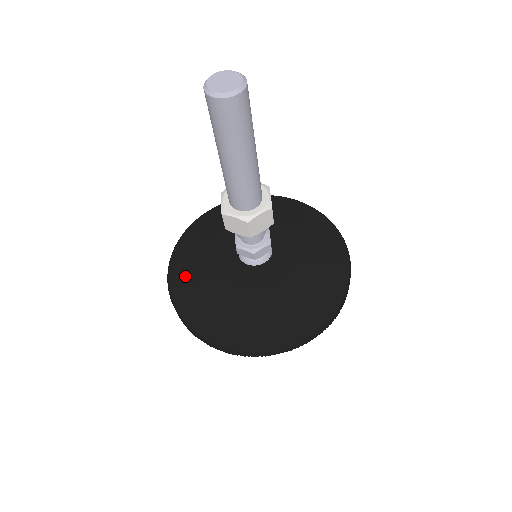
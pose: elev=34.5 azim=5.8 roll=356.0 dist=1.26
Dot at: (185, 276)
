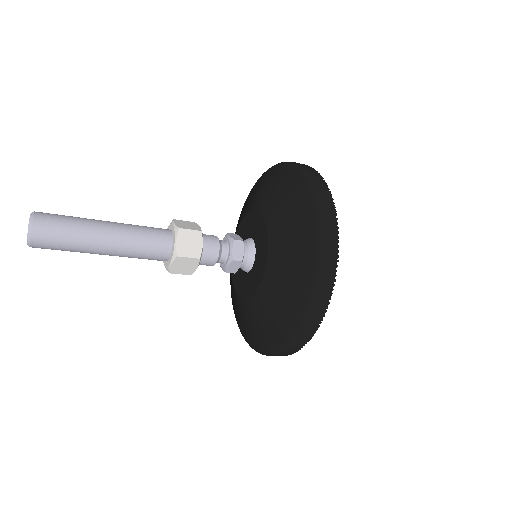
Dot at: (245, 328)
